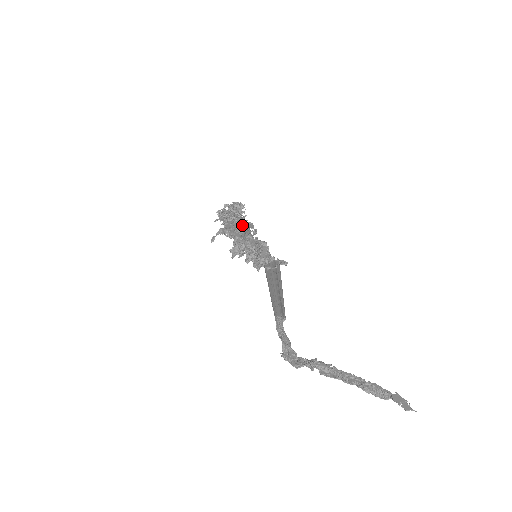
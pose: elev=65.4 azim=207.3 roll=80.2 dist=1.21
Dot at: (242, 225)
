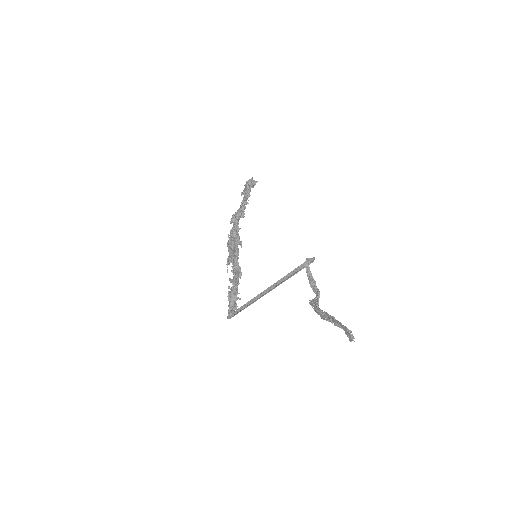
Dot at: (232, 252)
